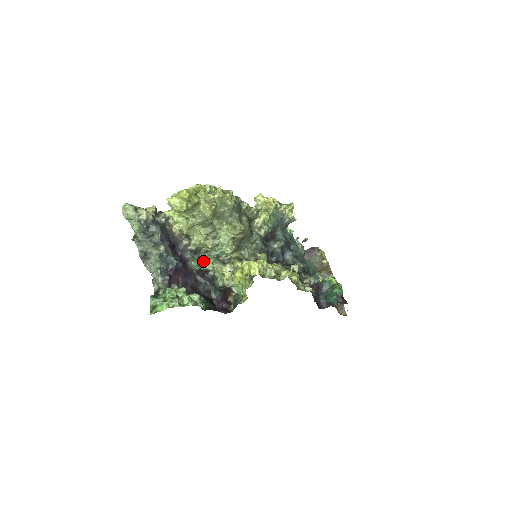
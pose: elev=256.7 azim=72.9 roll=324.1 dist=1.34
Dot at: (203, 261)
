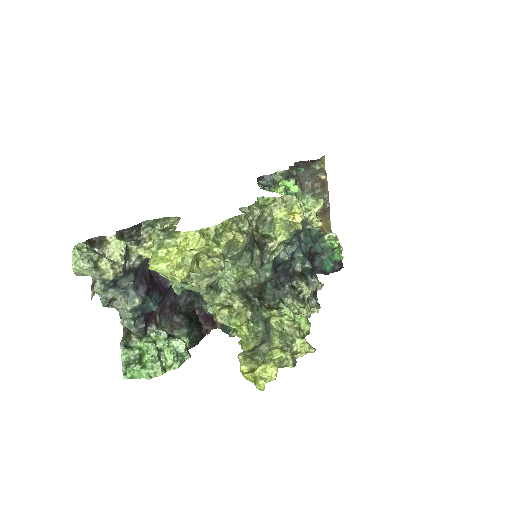
Dot at: (189, 286)
